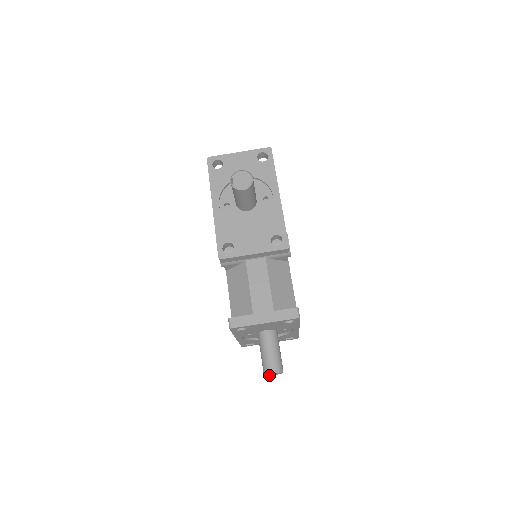
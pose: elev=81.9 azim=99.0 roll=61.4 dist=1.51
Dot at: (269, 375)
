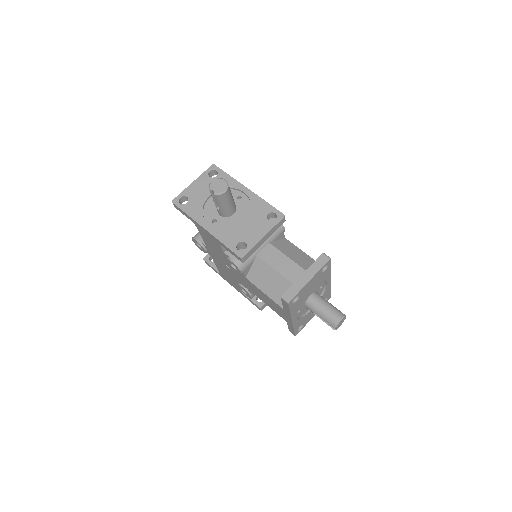
Dot at: (337, 328)
